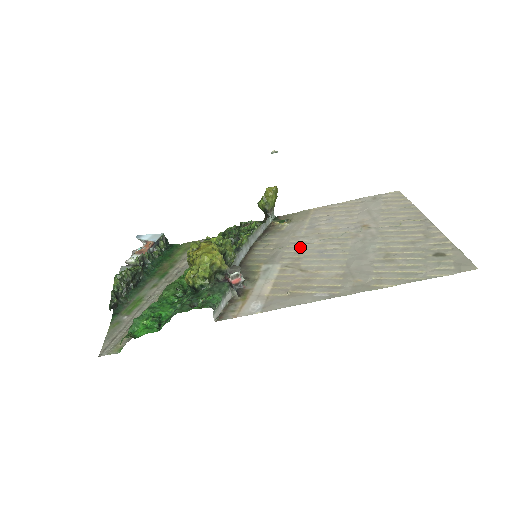
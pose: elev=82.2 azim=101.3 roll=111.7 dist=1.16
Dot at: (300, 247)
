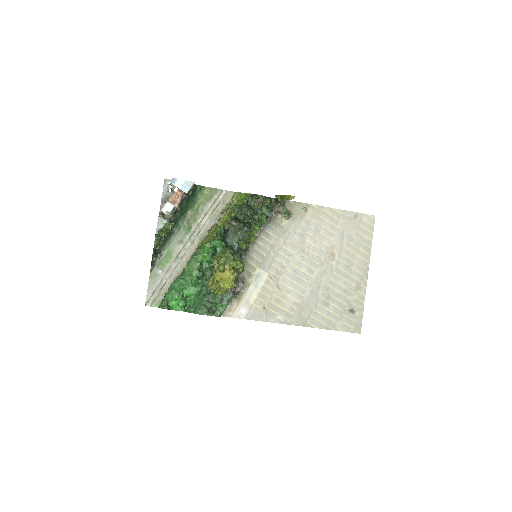
Dot at: (286, 259)
